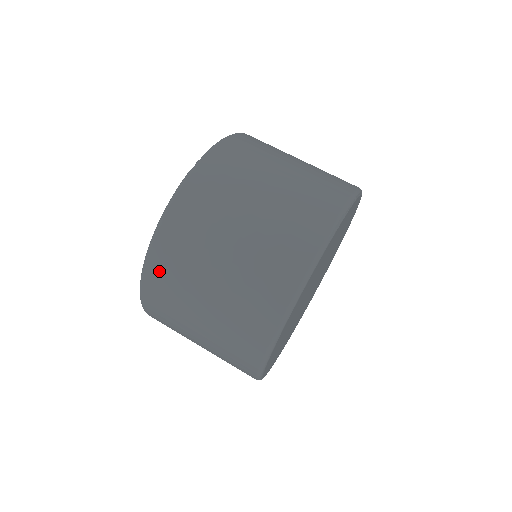
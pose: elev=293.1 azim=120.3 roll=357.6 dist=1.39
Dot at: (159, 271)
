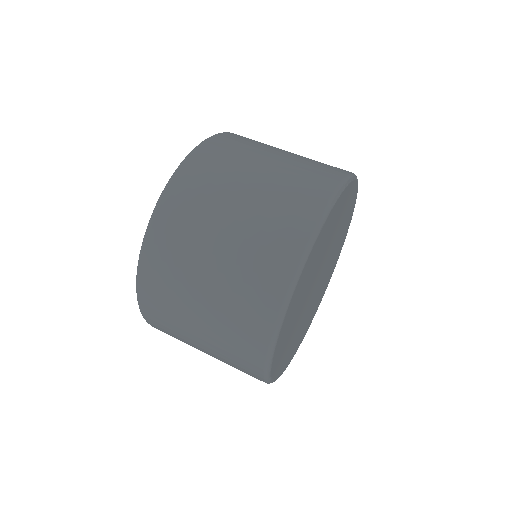
Dot at: (157, 253)
